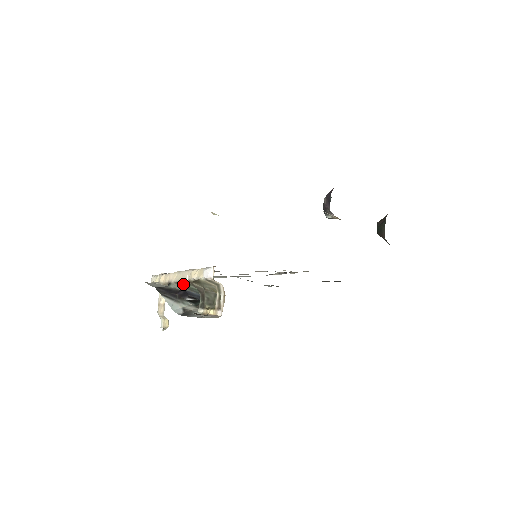
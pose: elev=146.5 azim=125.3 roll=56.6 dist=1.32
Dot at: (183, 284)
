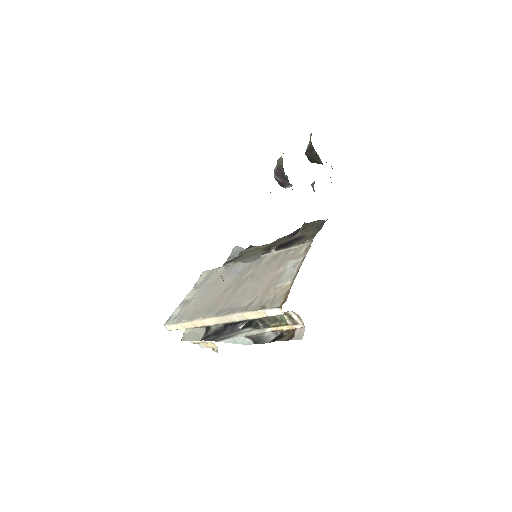
Dot at: occluded
